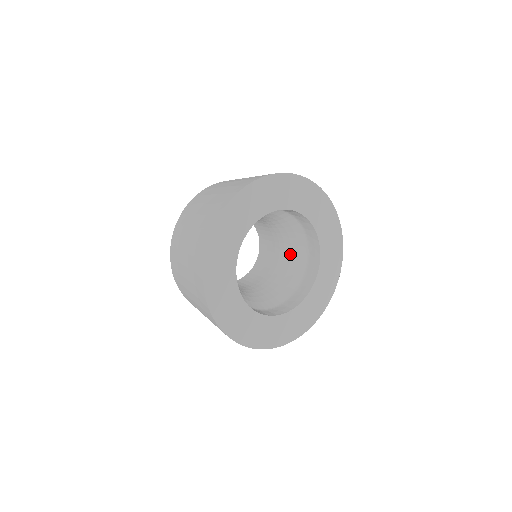
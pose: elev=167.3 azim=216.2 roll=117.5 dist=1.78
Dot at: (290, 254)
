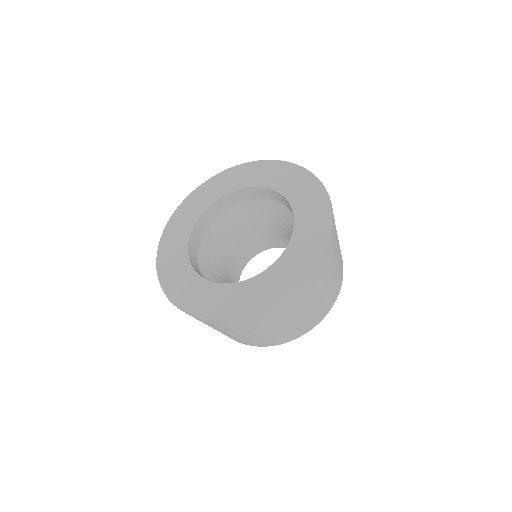
Dot at: occluded
